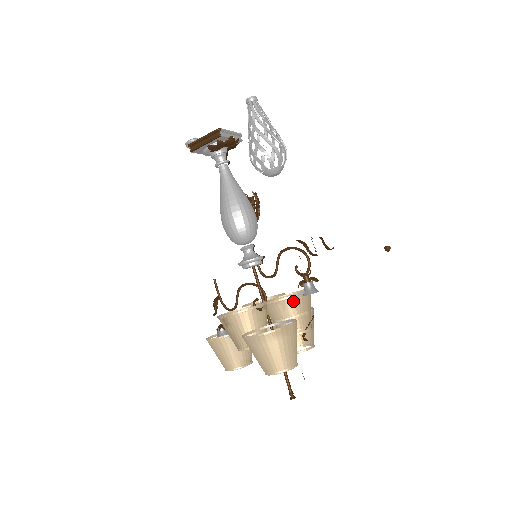
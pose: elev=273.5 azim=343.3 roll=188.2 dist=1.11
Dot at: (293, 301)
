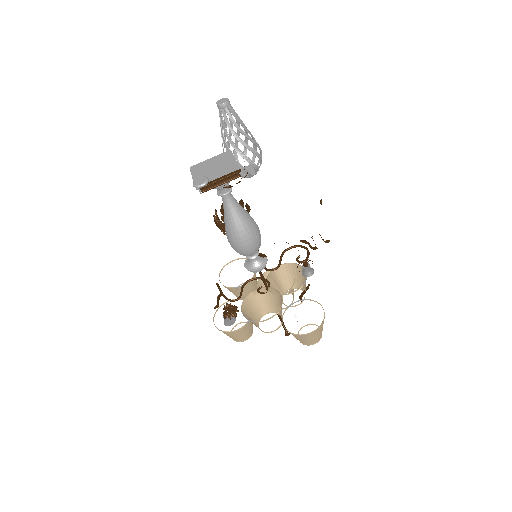
Dot at: (278, 273)
